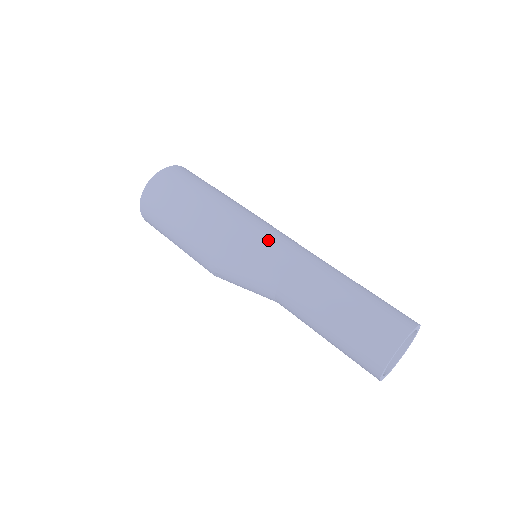
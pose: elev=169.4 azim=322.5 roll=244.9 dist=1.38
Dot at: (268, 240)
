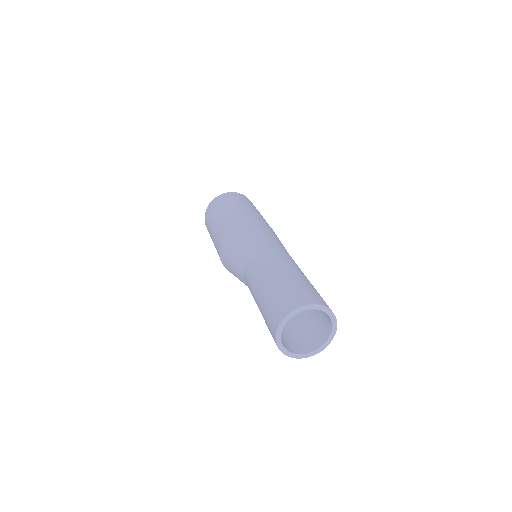
Dot at: (254, 236)
